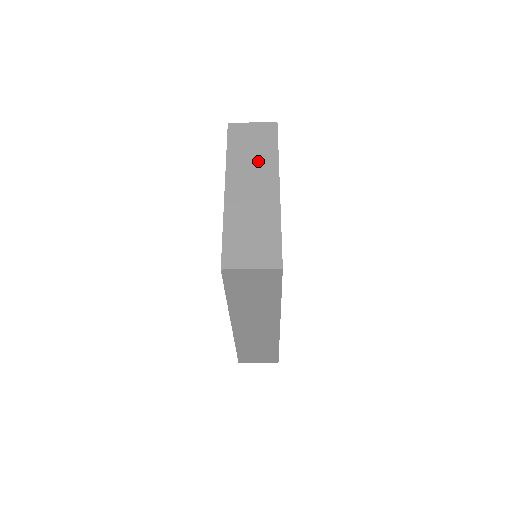
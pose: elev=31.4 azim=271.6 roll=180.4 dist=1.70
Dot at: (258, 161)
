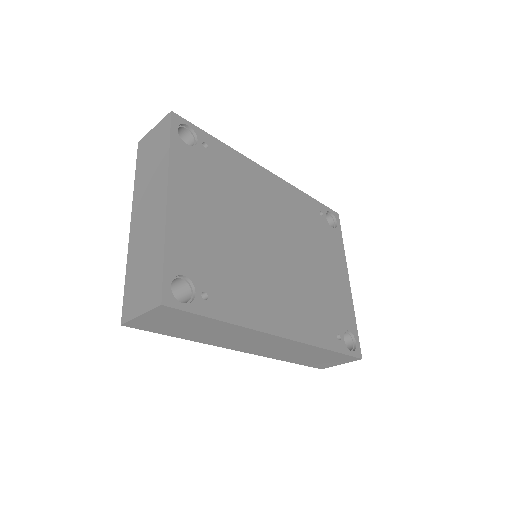
Dot at: (154, 173)
